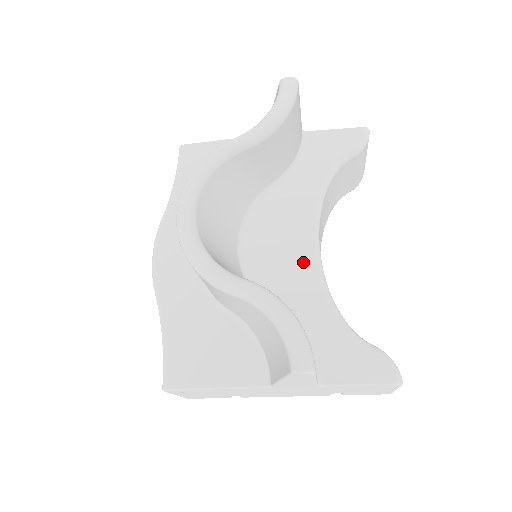
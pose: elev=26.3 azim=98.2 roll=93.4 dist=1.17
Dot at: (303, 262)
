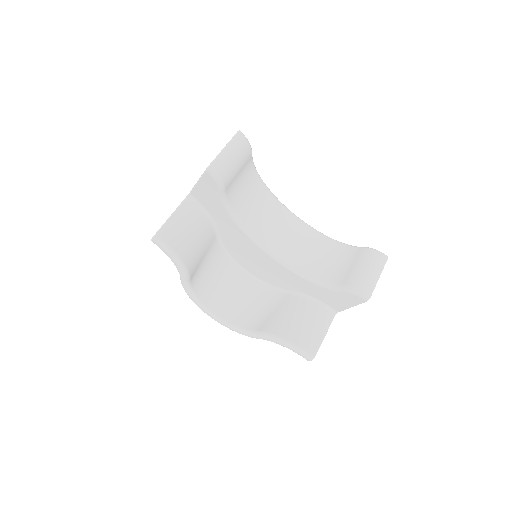
Dot at: (274, 265)
